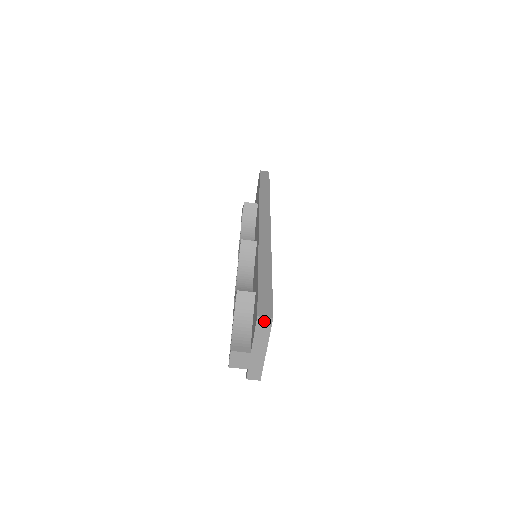
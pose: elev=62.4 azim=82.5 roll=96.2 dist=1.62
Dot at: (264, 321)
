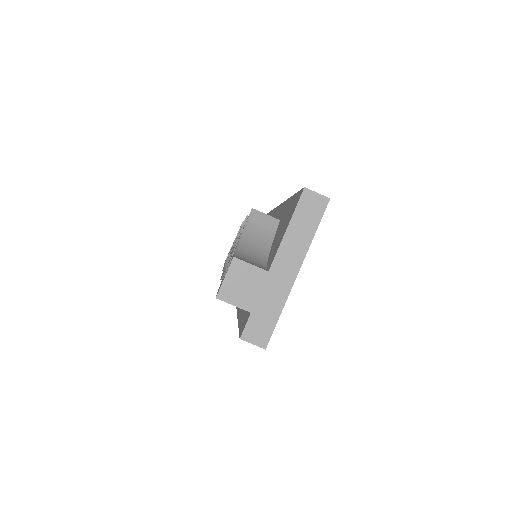
Dot at: (313, 201)
